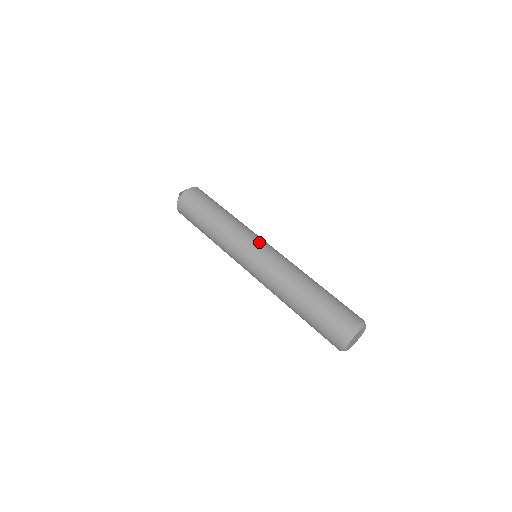
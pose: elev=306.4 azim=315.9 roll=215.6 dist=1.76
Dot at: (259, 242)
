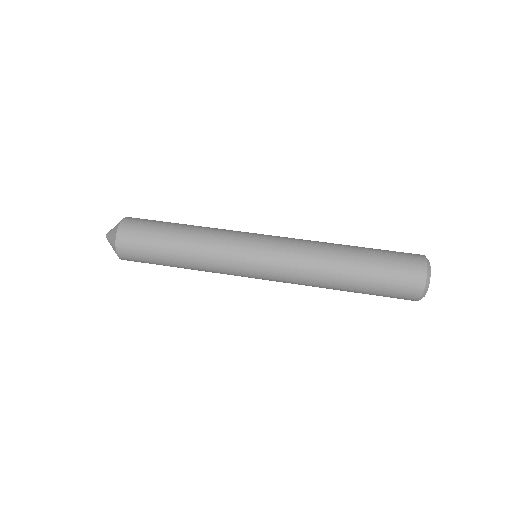
Dot at: (253, 248)
